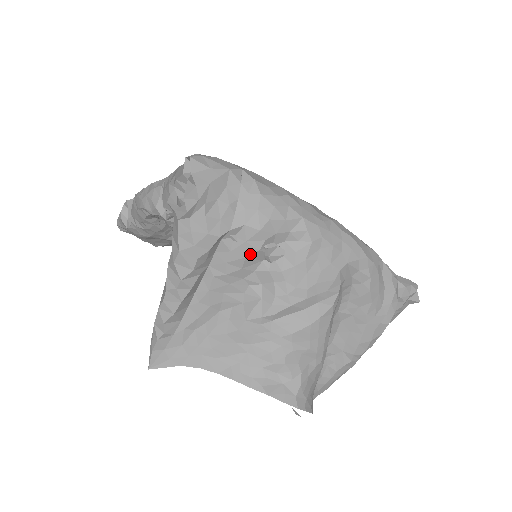
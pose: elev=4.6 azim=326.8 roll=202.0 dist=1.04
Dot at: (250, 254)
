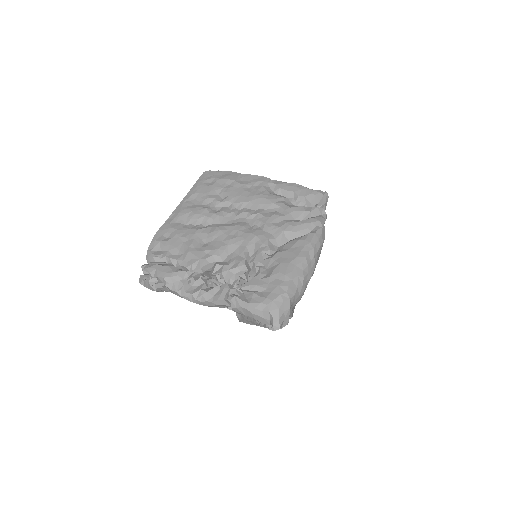
Dot at: occluded
